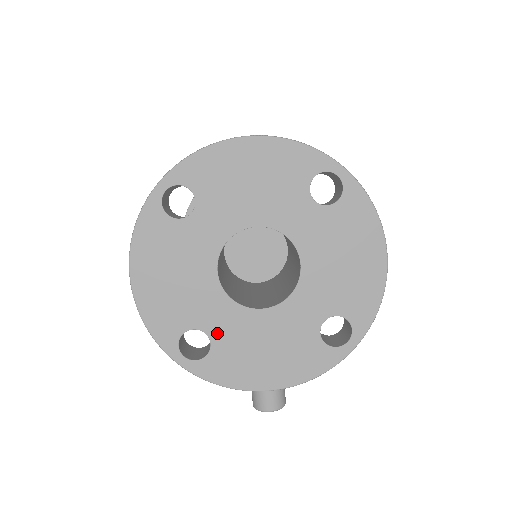
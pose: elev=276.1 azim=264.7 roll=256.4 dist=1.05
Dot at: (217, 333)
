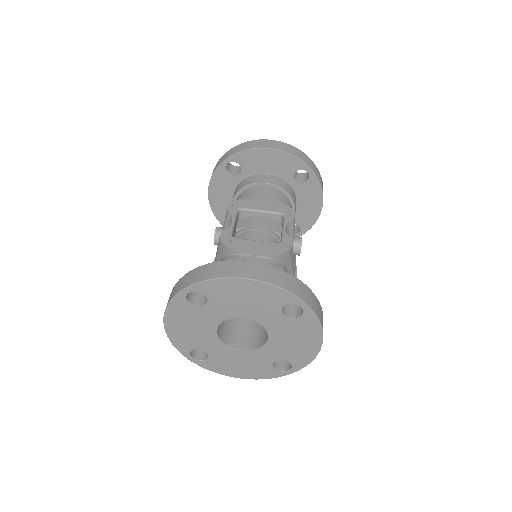
Dot at: (213, 353)
